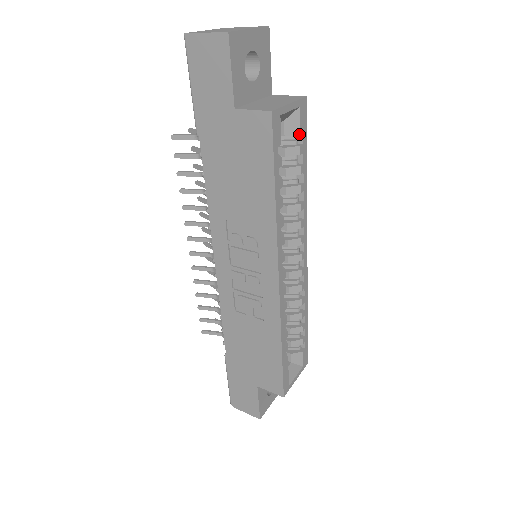
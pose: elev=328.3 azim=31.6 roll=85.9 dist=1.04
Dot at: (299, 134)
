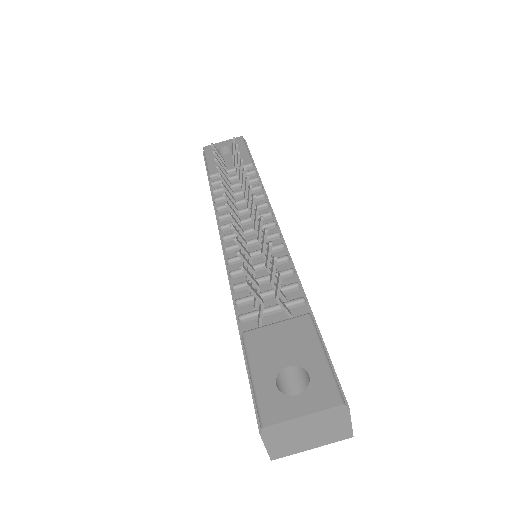
Dot at: occluded
